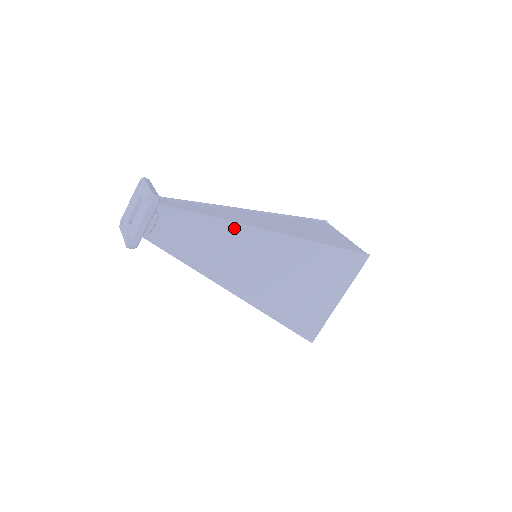
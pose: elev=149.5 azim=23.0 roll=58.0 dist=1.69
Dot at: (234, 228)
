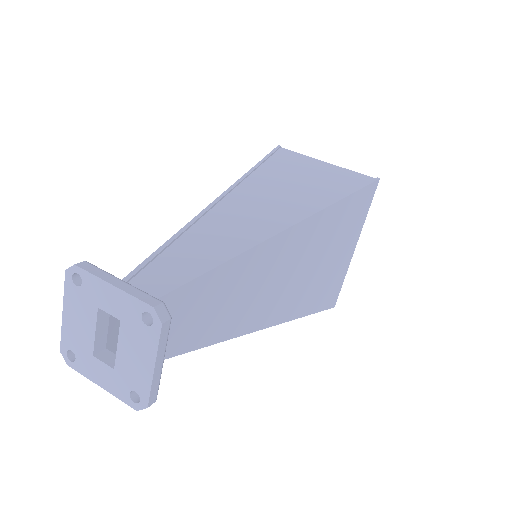
Dot at: (255, 255)
